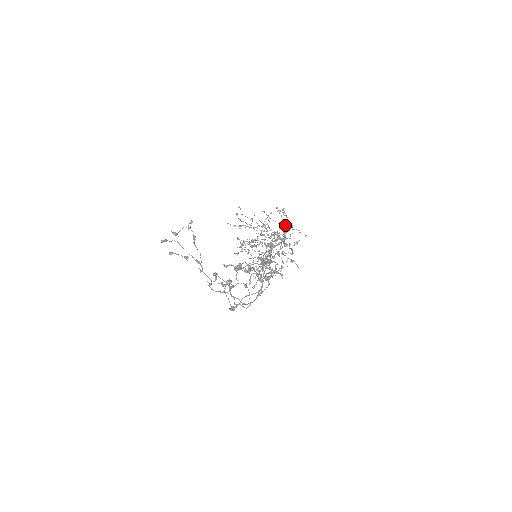
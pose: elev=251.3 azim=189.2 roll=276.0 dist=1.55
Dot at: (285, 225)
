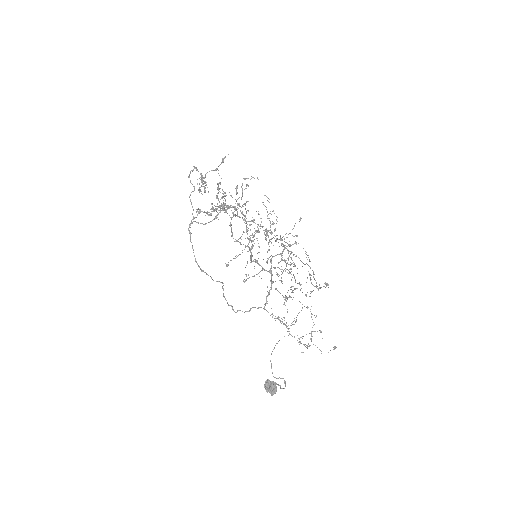
Dot at: occluded
